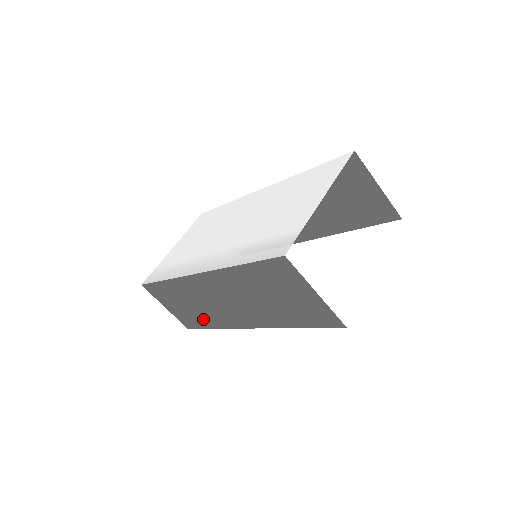
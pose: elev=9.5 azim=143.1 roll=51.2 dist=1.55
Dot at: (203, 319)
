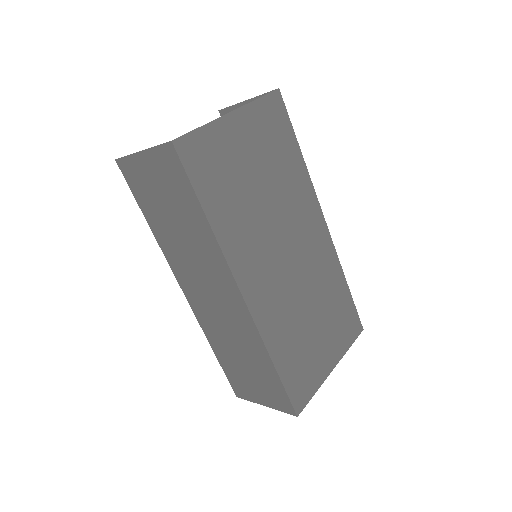
Dot at: (260, 362)
